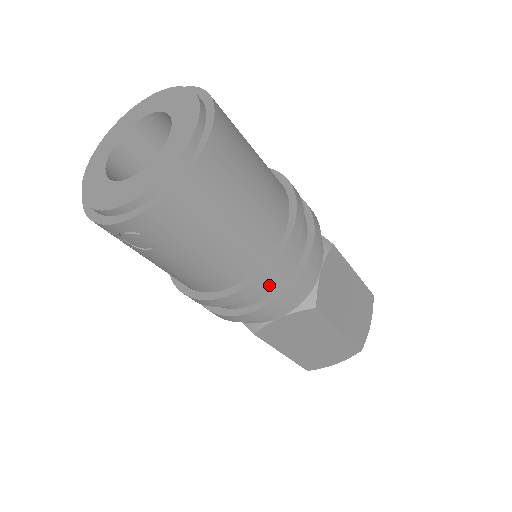
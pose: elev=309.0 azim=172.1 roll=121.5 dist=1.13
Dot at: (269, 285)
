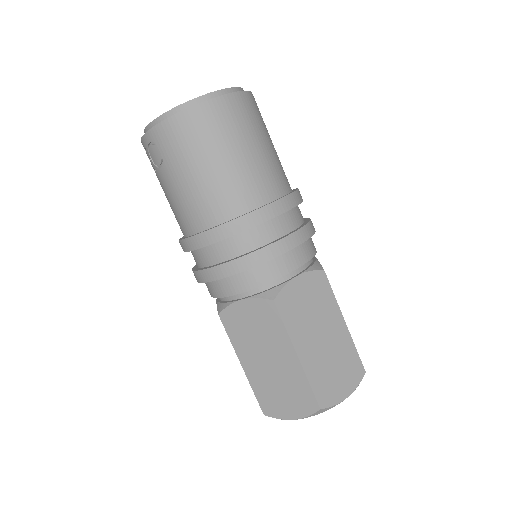
Dot at: (235, 245)
